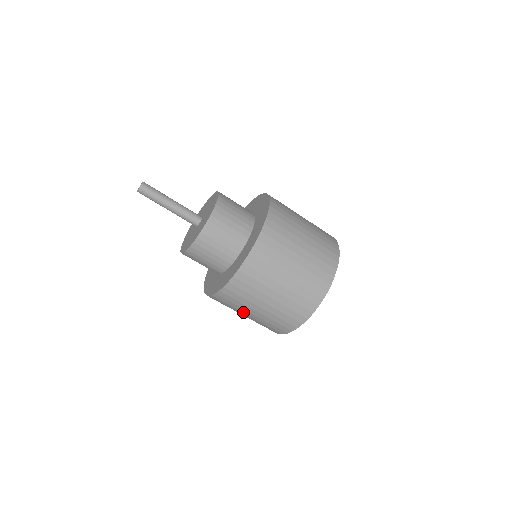
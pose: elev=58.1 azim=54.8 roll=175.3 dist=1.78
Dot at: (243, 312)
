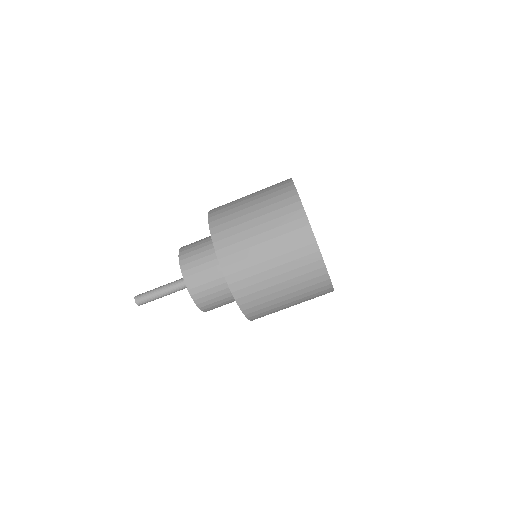
Dot at: occluded
